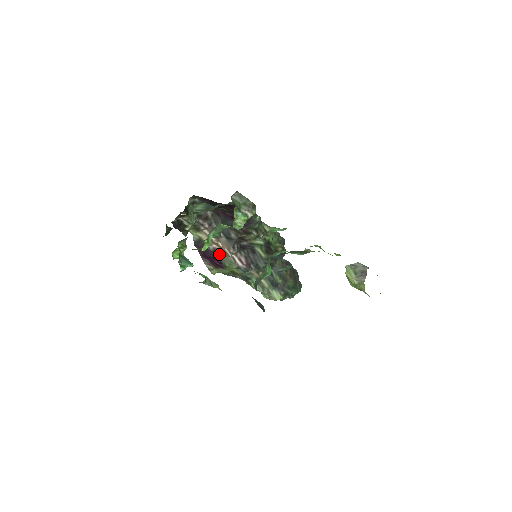
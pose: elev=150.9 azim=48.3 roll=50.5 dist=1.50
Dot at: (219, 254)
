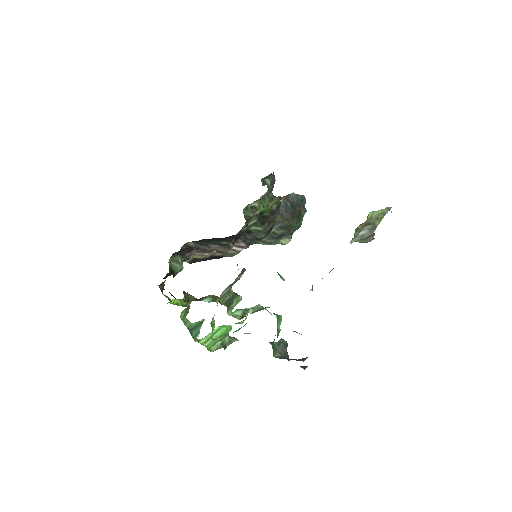
Dot at: (217, 255)
